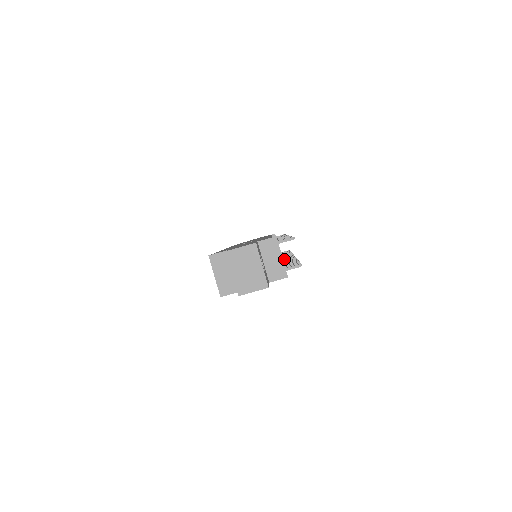
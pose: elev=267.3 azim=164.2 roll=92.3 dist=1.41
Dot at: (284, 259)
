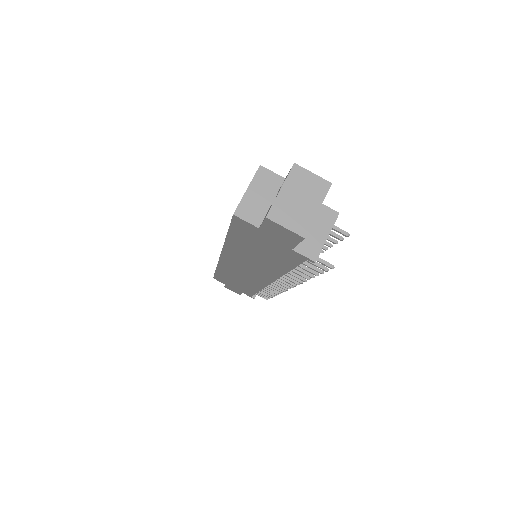
Dot at: occluded
